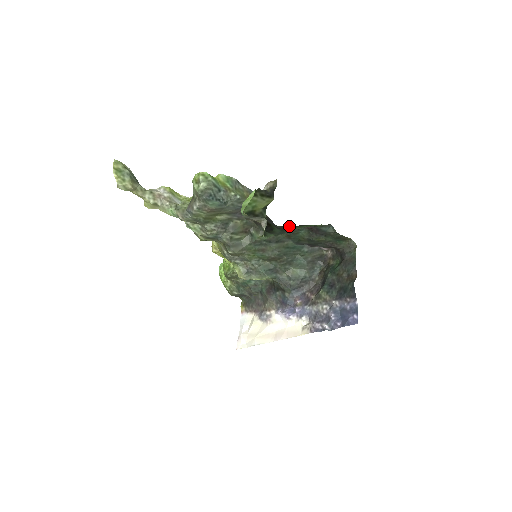
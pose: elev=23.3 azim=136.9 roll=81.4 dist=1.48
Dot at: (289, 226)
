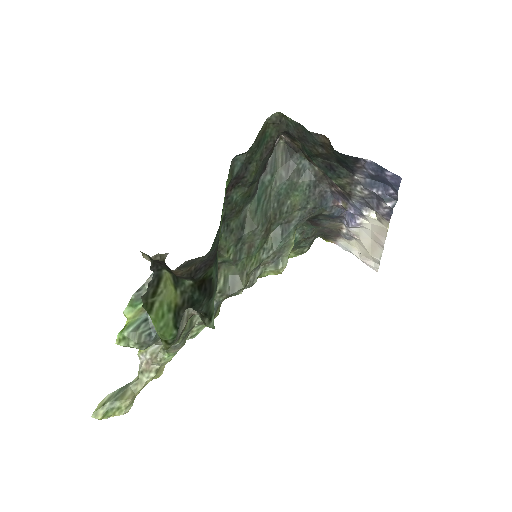
Dot at: (220, 222)
